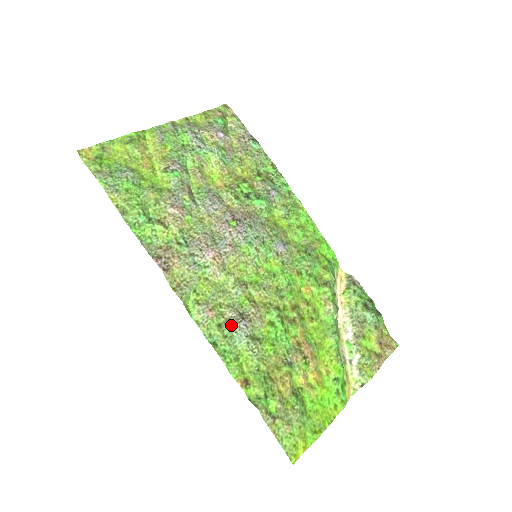
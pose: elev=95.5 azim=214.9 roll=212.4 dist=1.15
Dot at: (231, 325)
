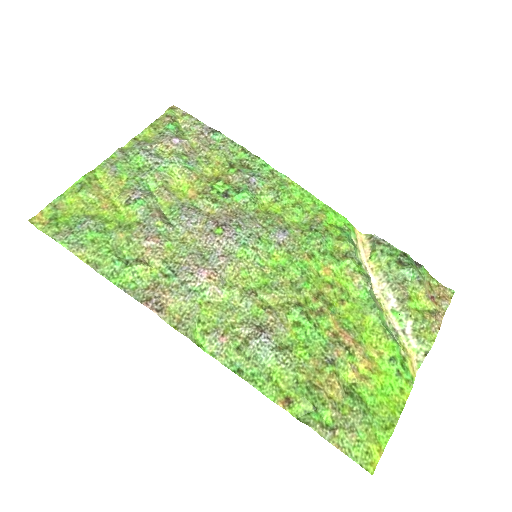
Dot at: (251, 343)
